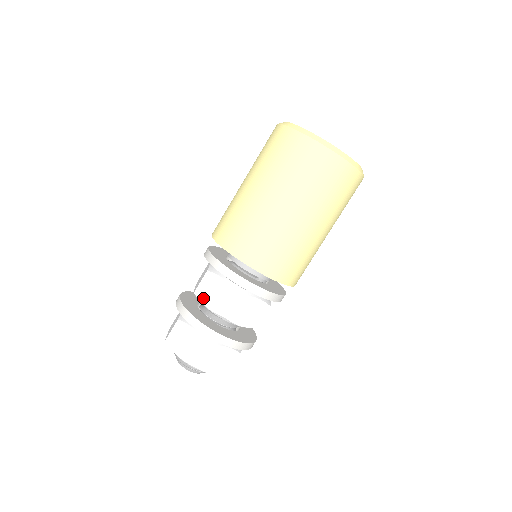
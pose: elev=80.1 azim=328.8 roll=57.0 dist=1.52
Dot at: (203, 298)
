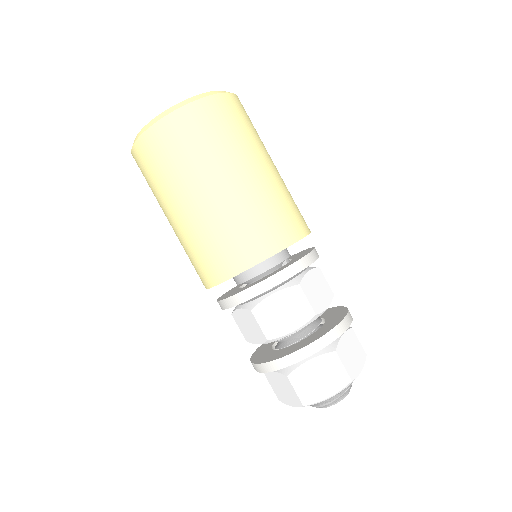
Dot at: (279, 331)
